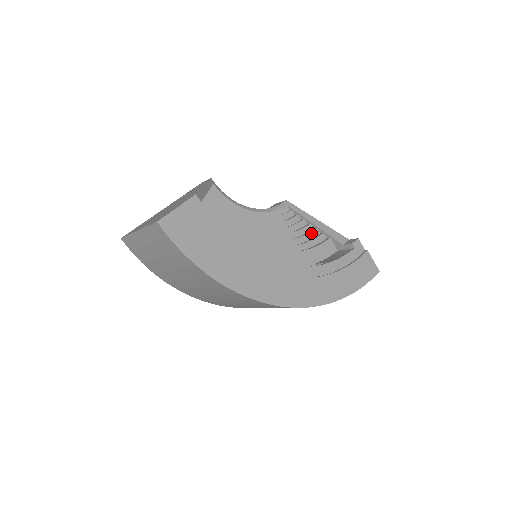
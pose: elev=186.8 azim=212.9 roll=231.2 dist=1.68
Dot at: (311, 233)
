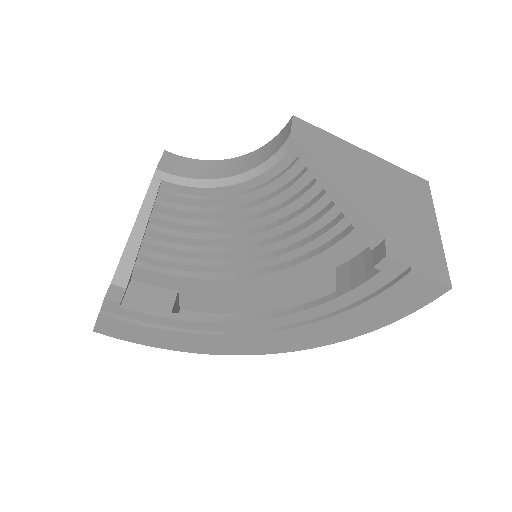
Dot at: (326, 214)
